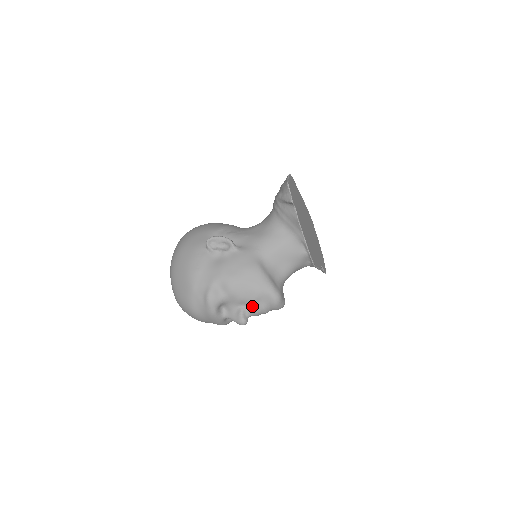
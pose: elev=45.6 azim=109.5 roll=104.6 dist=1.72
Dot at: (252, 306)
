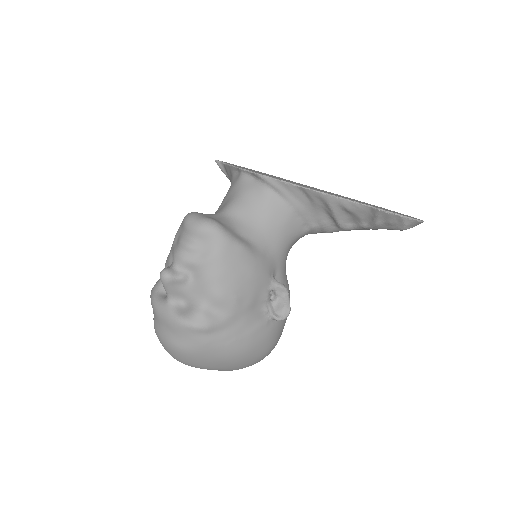
Dot at: (173, 251)
